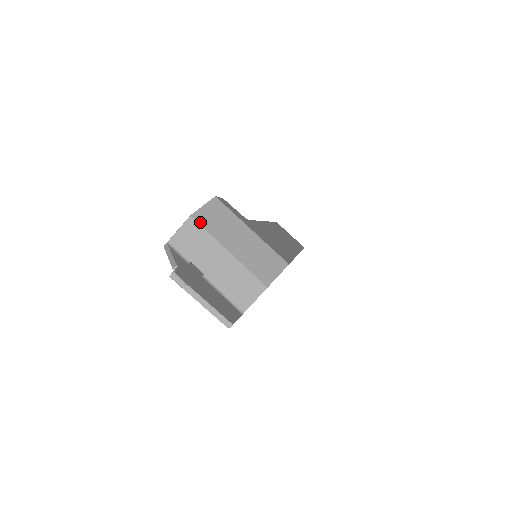
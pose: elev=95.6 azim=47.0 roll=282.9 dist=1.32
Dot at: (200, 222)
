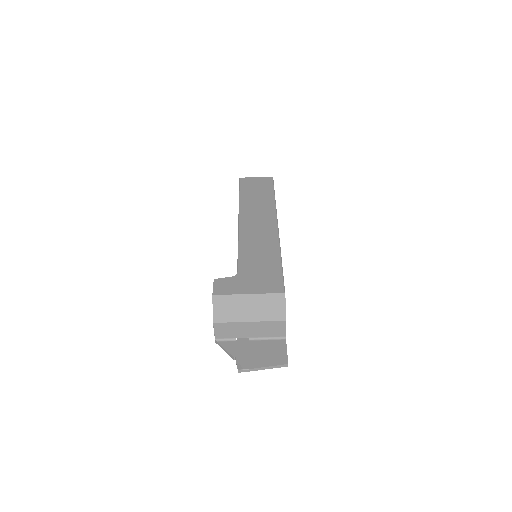
Dot at: (221, 321)
